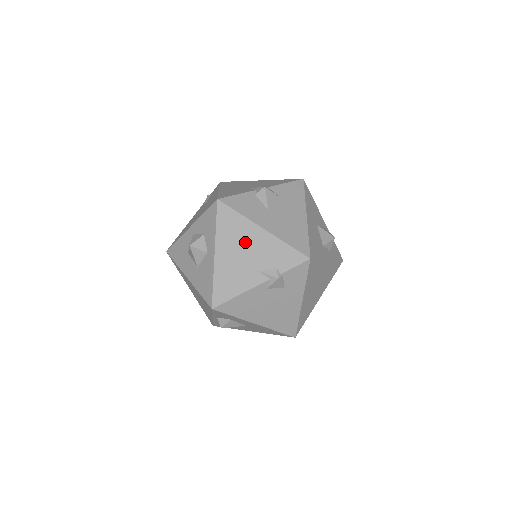
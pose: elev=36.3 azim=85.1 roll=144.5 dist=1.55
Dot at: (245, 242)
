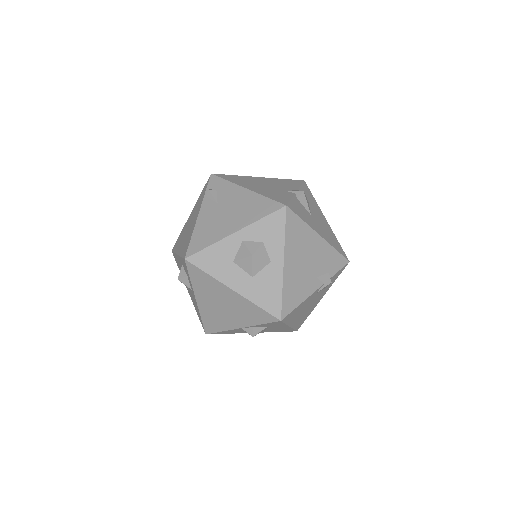
Dot at: (307, 249)
